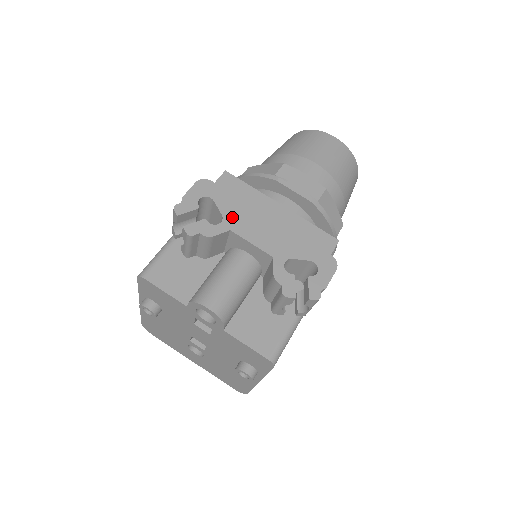
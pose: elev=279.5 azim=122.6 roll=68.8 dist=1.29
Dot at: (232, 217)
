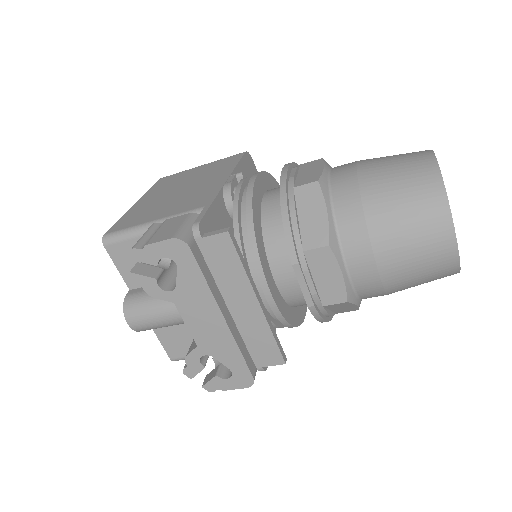
Dot at: (185, 294)
